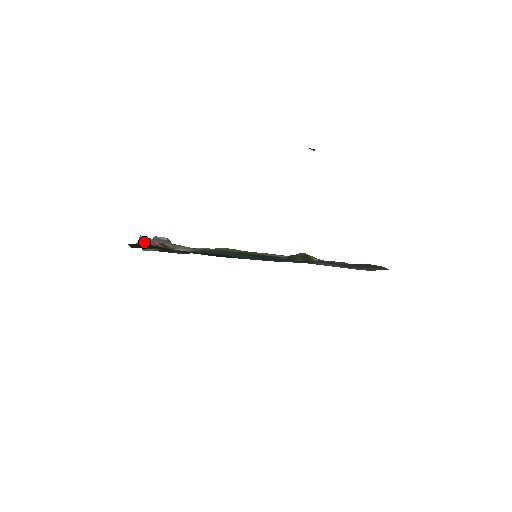
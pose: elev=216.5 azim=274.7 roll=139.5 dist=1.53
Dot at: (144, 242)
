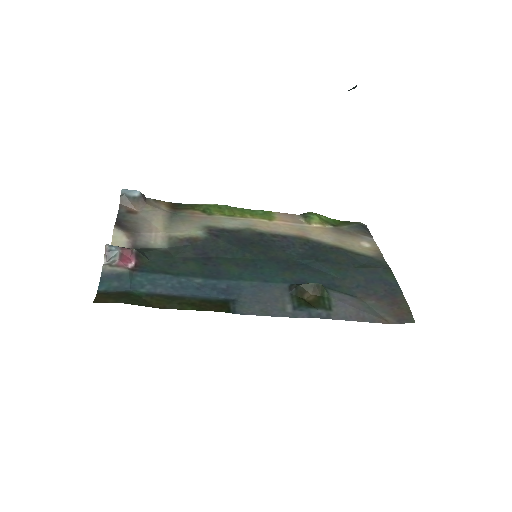
Dot at: (112, 257)
